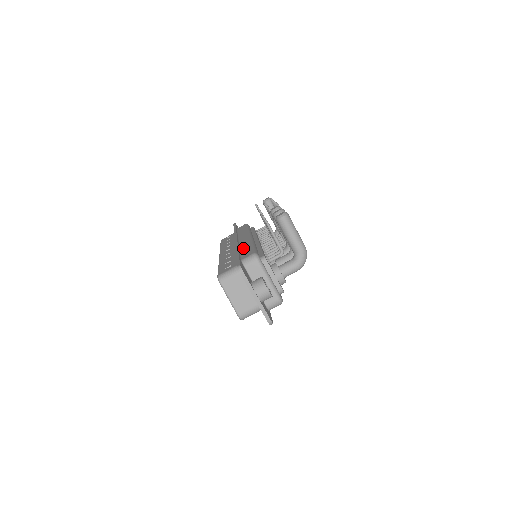
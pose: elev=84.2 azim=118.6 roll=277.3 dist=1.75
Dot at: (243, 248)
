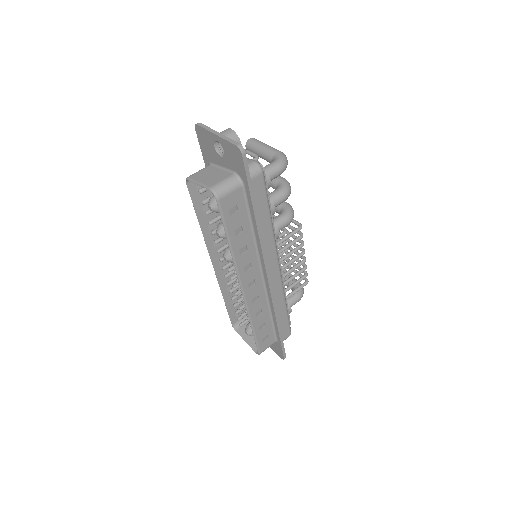
Dot at: occluded
